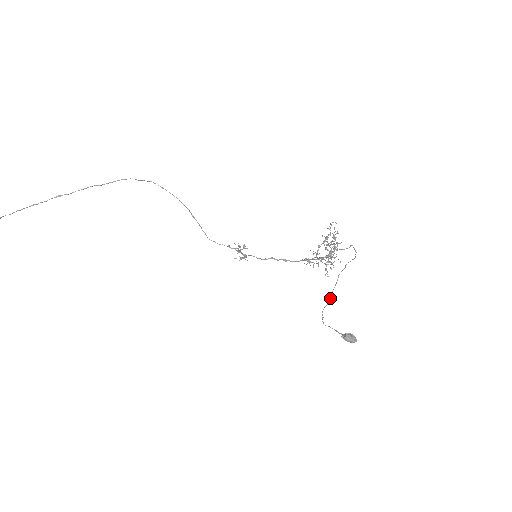
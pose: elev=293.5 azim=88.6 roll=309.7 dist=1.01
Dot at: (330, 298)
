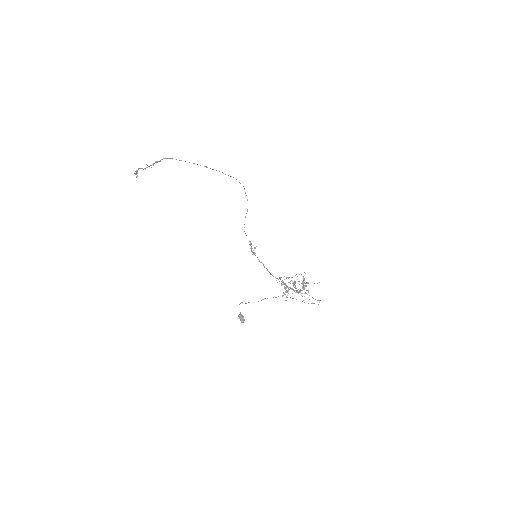
Dot at: (261, 300)
